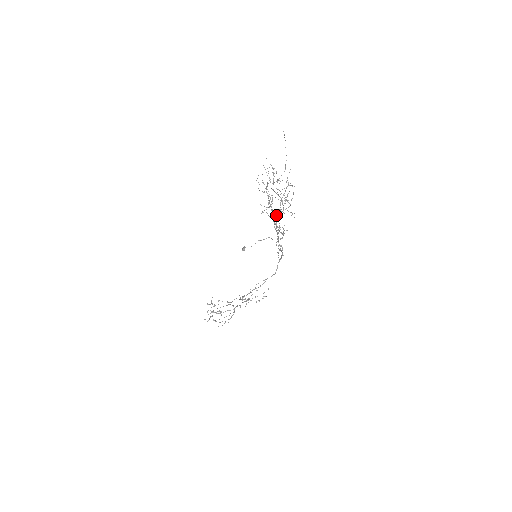
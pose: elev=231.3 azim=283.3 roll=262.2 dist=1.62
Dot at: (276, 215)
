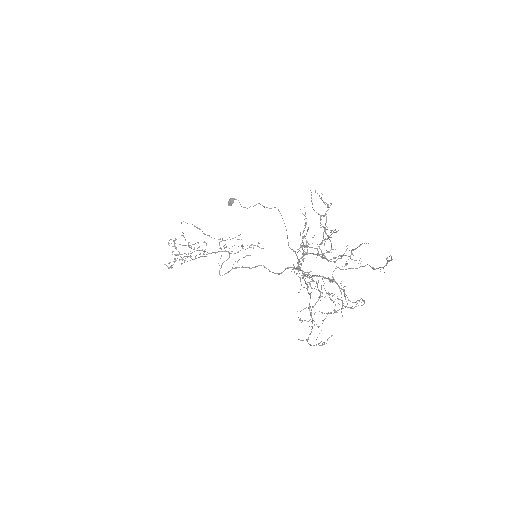
Dot at: occluded
